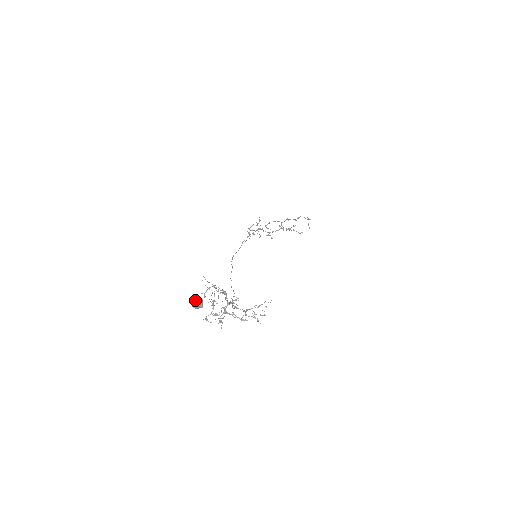
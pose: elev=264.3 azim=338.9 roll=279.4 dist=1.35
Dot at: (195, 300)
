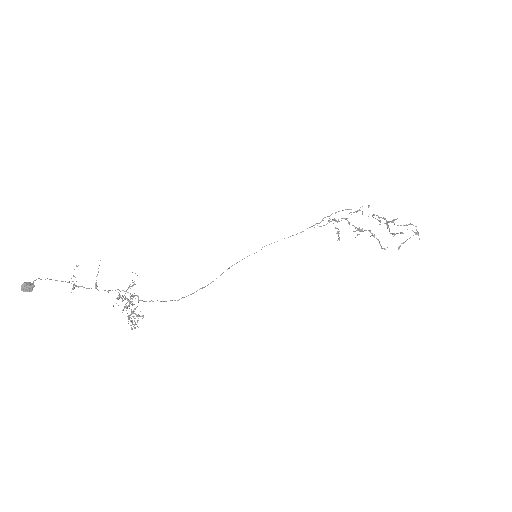
Dot at: (24, 283)
